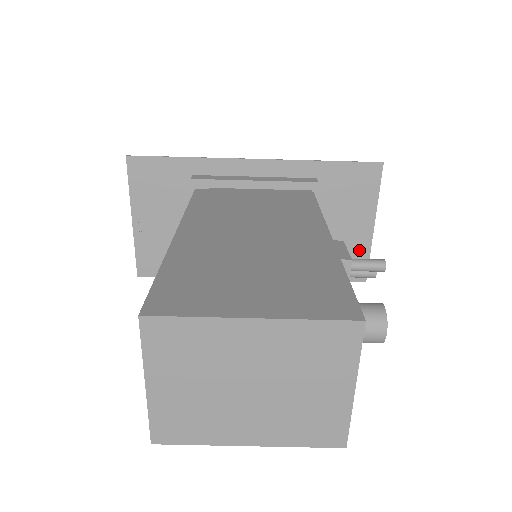
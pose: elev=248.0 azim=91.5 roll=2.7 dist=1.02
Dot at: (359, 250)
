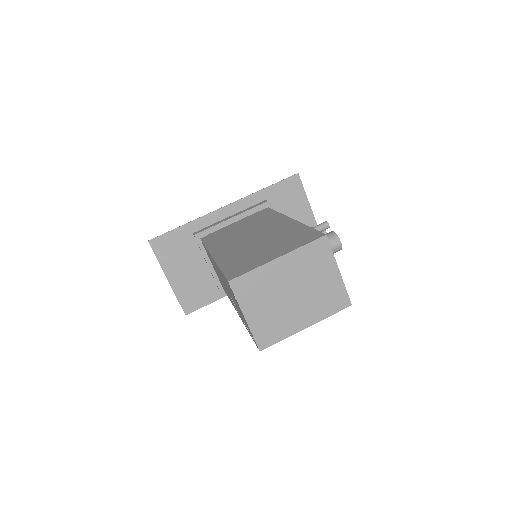
Dot at: occluded
